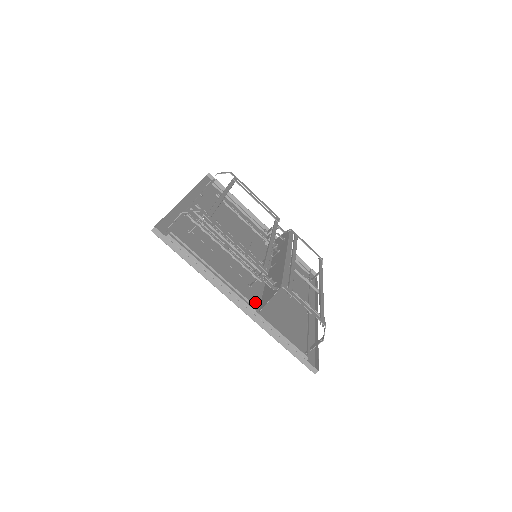
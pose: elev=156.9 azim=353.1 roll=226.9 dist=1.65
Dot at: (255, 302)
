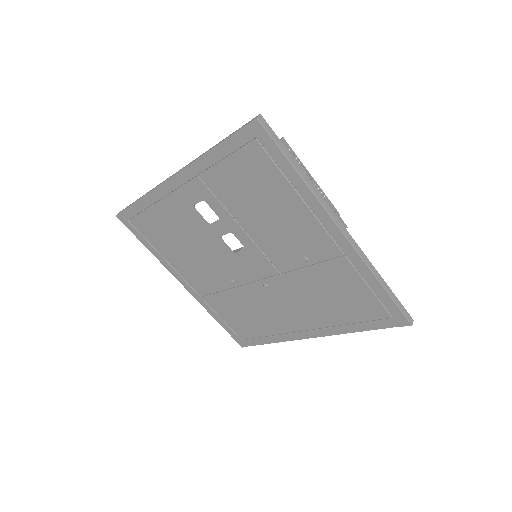
Dot at: occluded
